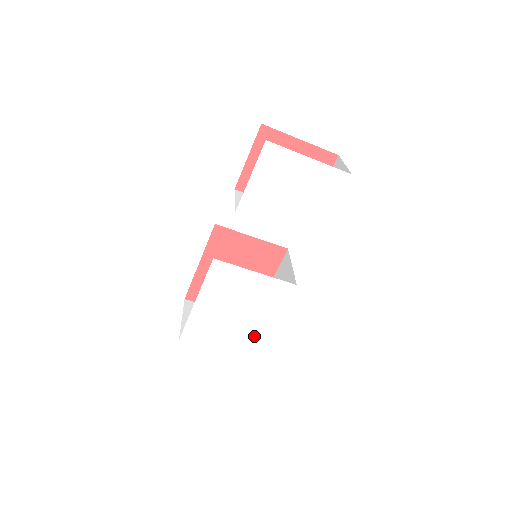
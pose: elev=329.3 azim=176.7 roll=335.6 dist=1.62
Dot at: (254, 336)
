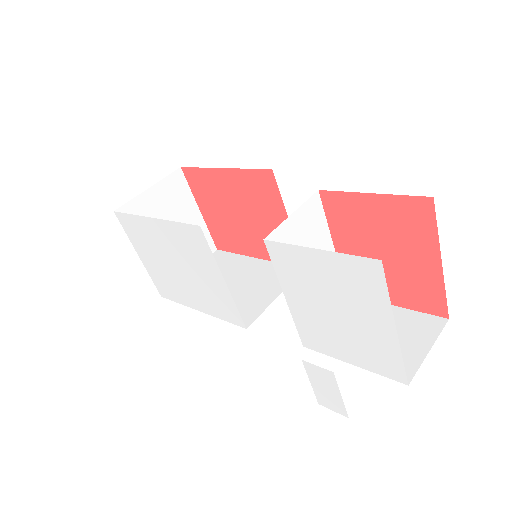
Dot at: (176, 291)
